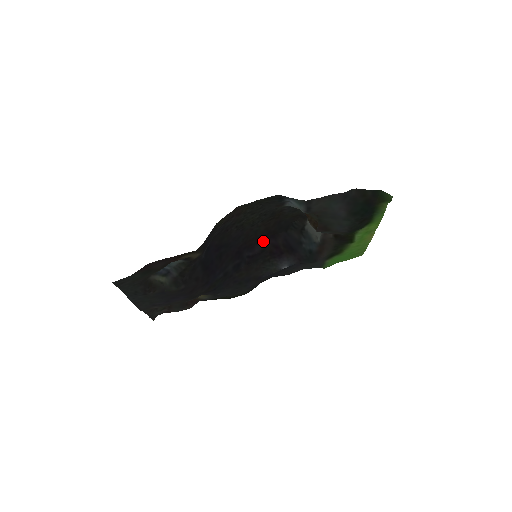
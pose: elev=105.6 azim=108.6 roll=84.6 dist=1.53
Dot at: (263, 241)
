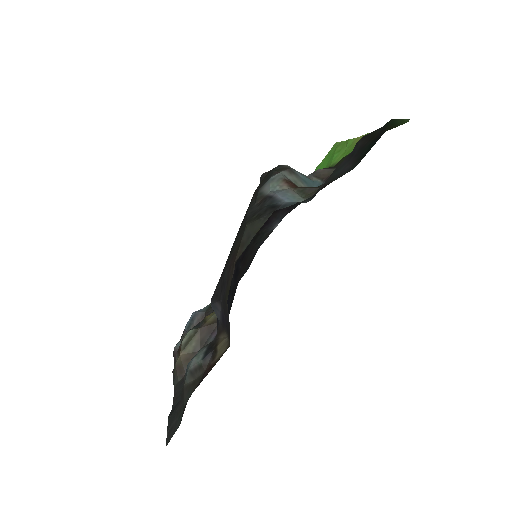
Dot at: occluded
